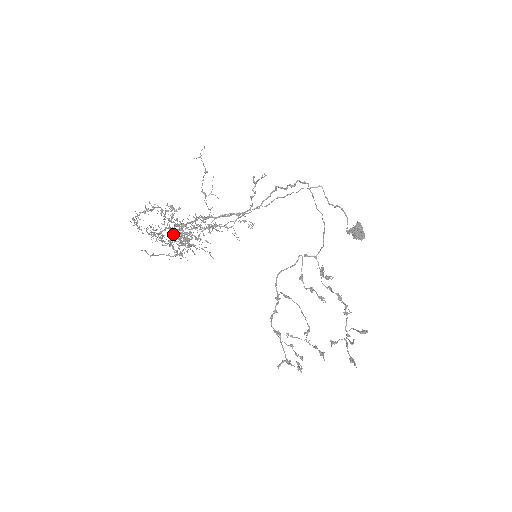
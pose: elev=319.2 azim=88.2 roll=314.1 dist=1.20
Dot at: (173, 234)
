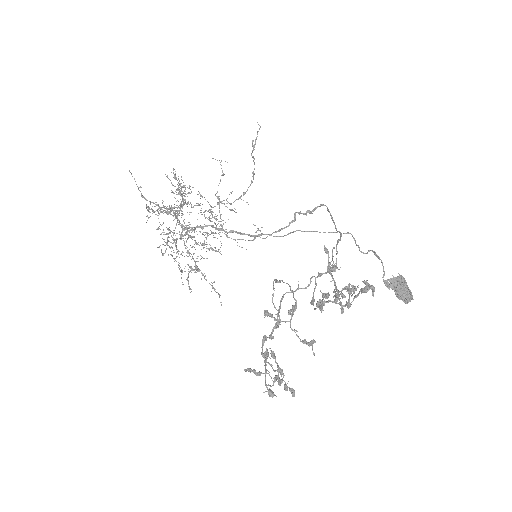
Dot at: occluded
